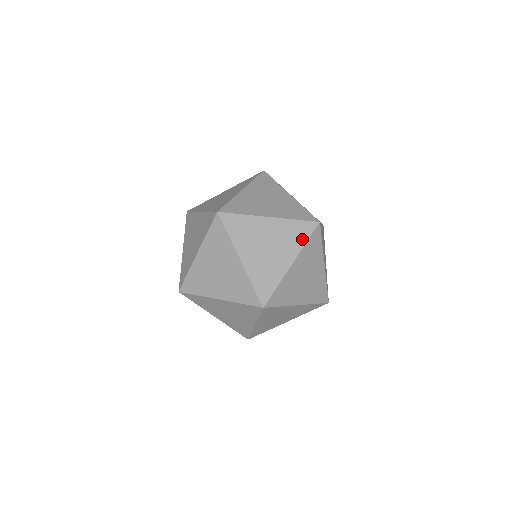
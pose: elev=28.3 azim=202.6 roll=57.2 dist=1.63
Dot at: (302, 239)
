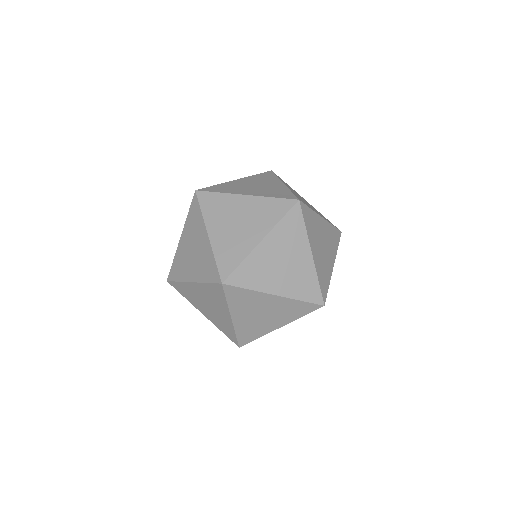
Dot at: (300, 228)
